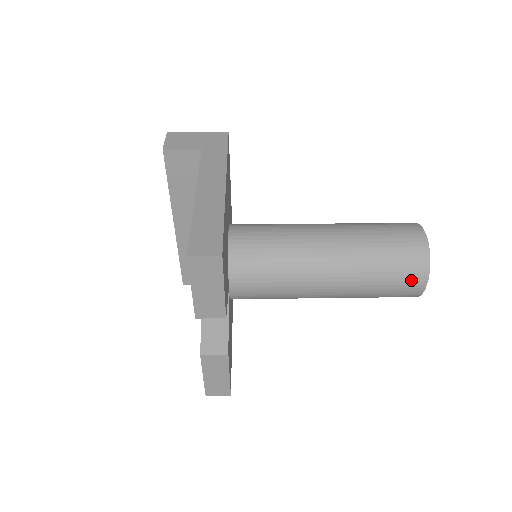
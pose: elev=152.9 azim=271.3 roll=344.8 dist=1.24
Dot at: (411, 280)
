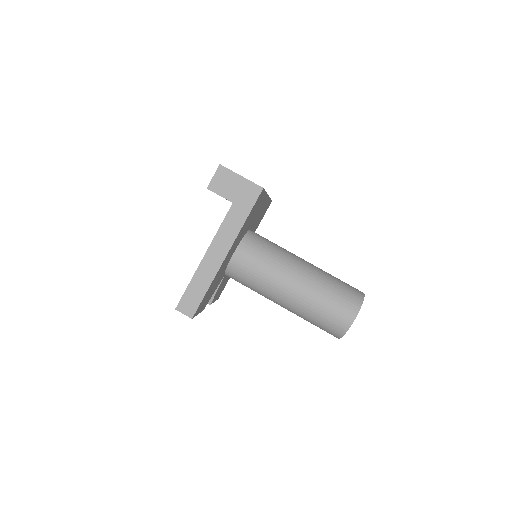
Dot at: (329, 333)
